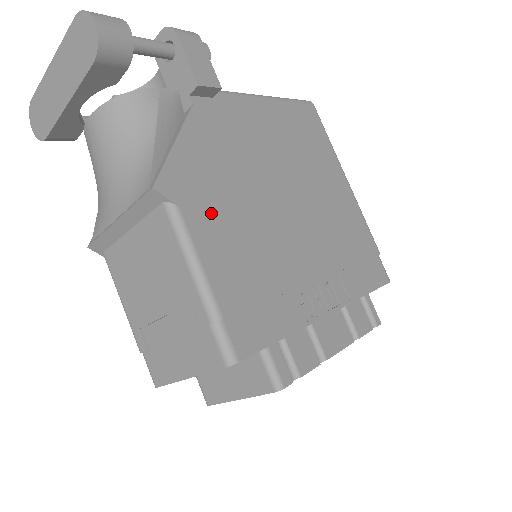
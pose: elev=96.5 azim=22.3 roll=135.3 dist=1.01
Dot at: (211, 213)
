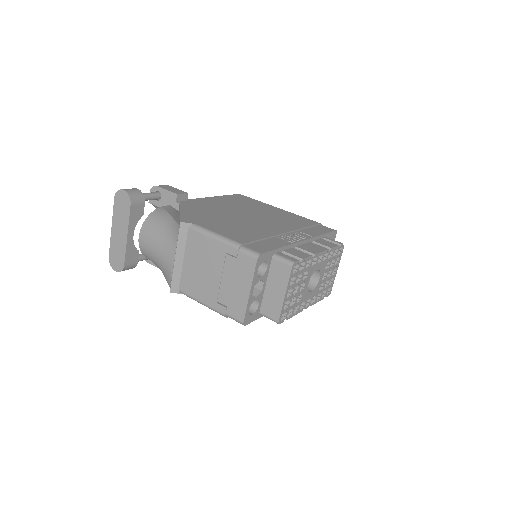
Dot at: (212, 224)
